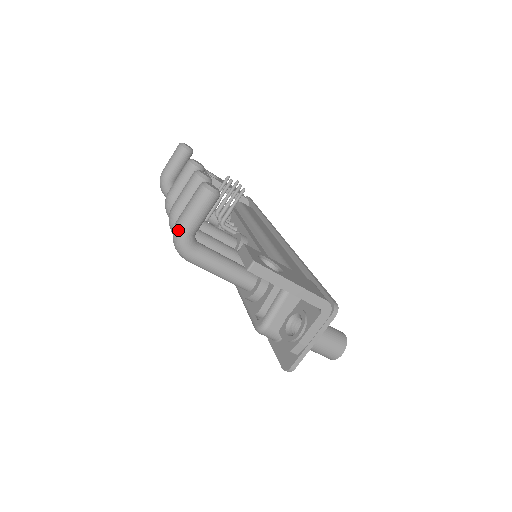
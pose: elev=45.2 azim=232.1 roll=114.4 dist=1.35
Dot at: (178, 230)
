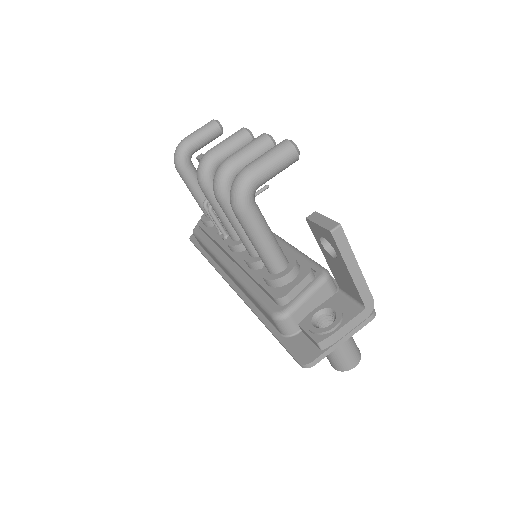
Dot at: (247, 174)
